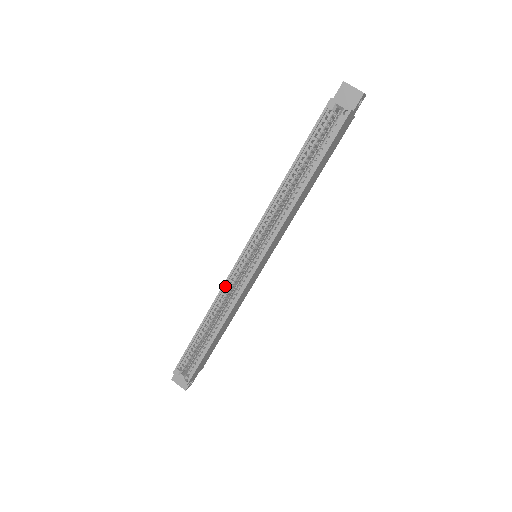
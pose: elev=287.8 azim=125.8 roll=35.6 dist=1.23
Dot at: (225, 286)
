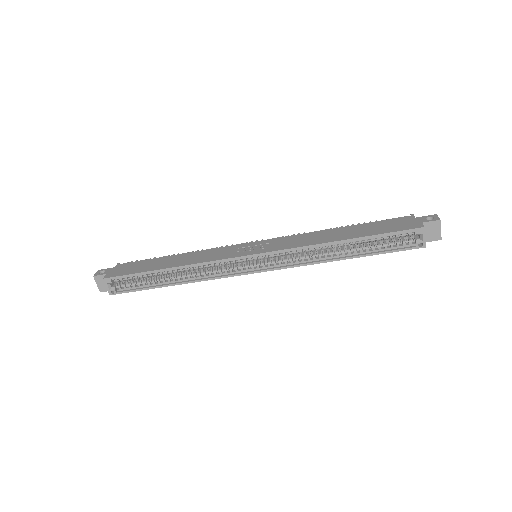
Dot at: (214, 261)
